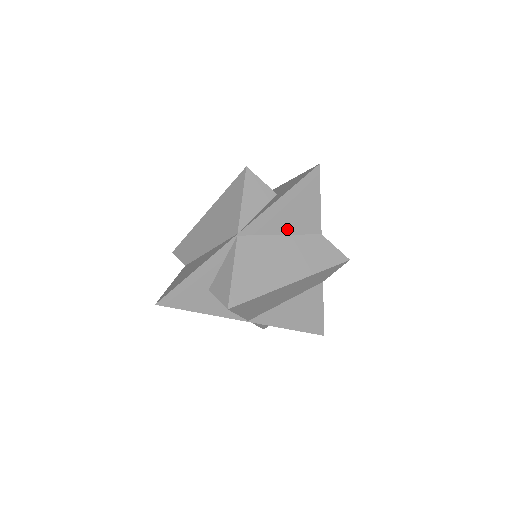
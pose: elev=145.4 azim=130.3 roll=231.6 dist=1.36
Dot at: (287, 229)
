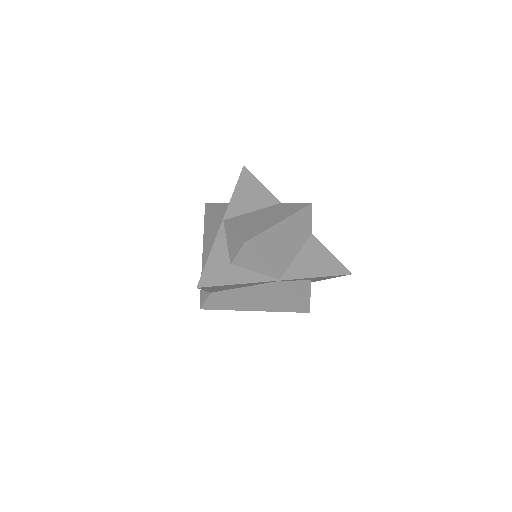
Dot at: (255, 207)
